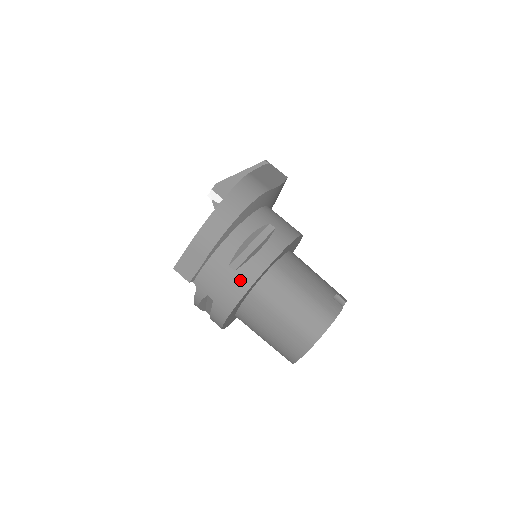
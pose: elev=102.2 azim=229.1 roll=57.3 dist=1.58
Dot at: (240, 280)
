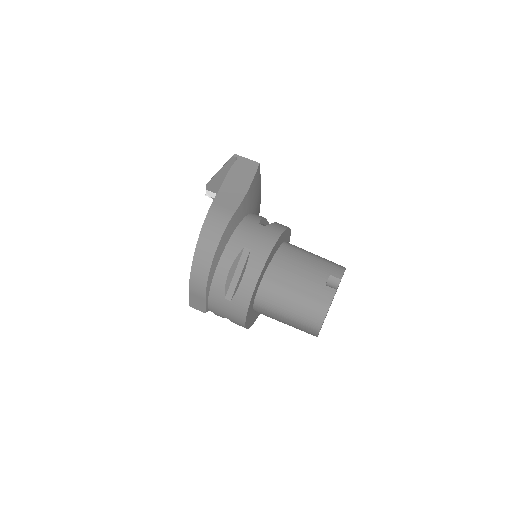
Dot at: (238, 307)
